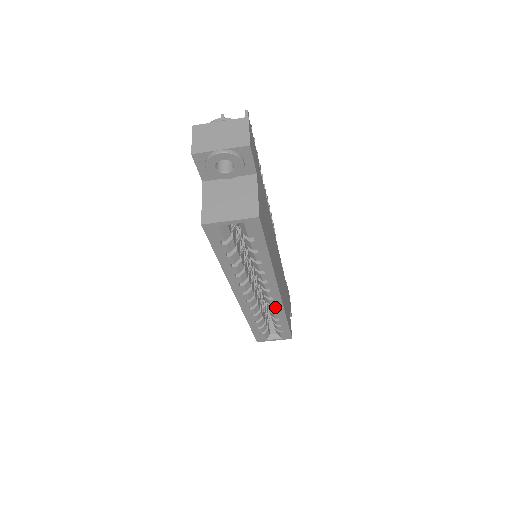
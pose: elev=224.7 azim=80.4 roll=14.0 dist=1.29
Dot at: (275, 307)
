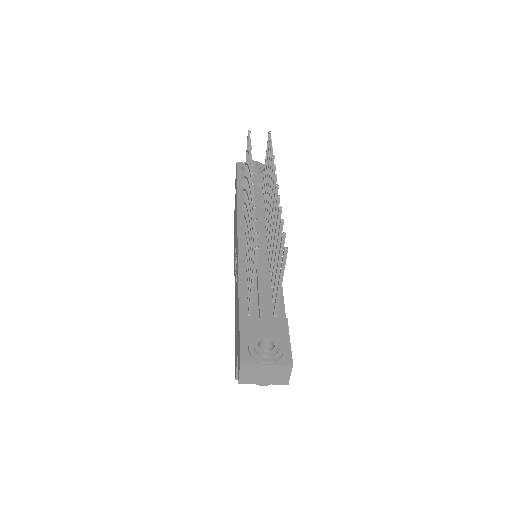
Dot at: occluded
